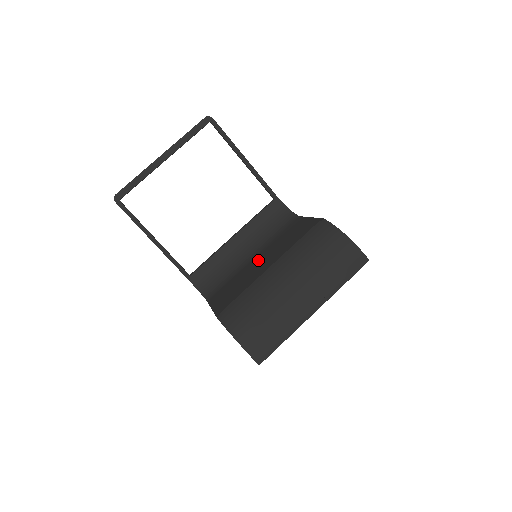
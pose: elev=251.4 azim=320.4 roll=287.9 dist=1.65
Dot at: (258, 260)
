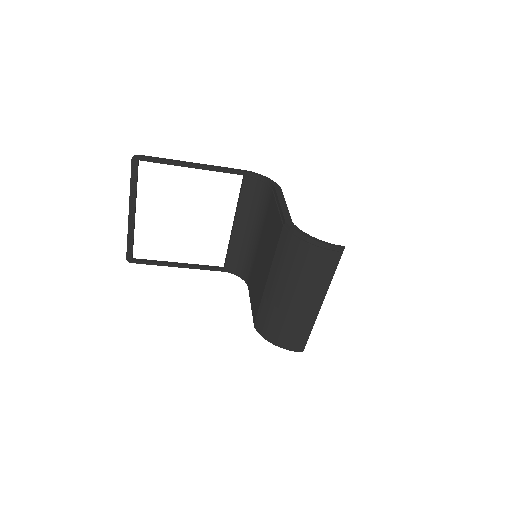
Dot at: (261, 253)
